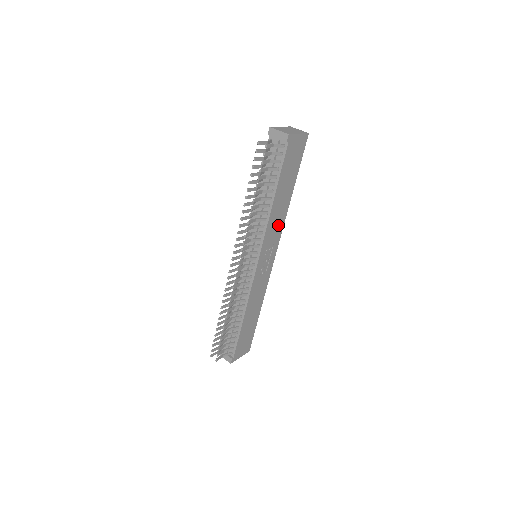
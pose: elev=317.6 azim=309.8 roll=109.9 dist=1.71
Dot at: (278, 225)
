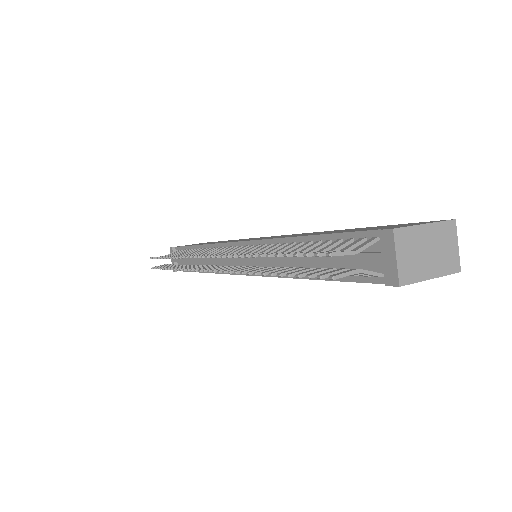
Dot at: occluded
